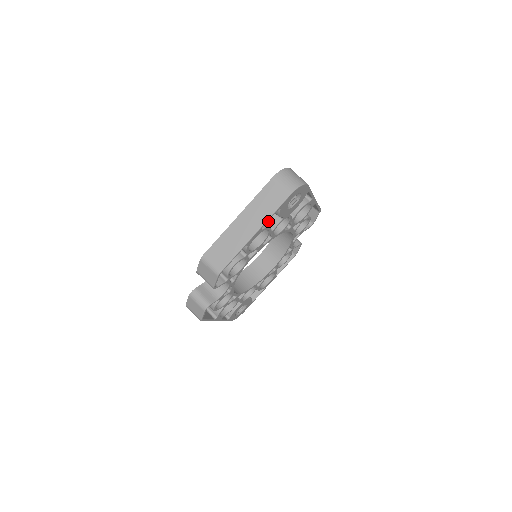
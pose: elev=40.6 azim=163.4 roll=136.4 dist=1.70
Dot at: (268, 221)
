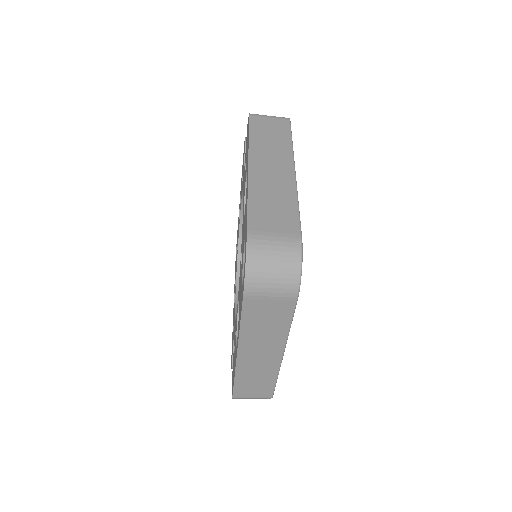
Dot at: occluded
